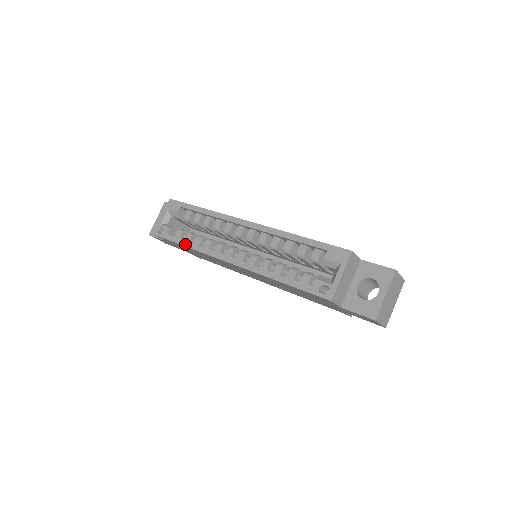
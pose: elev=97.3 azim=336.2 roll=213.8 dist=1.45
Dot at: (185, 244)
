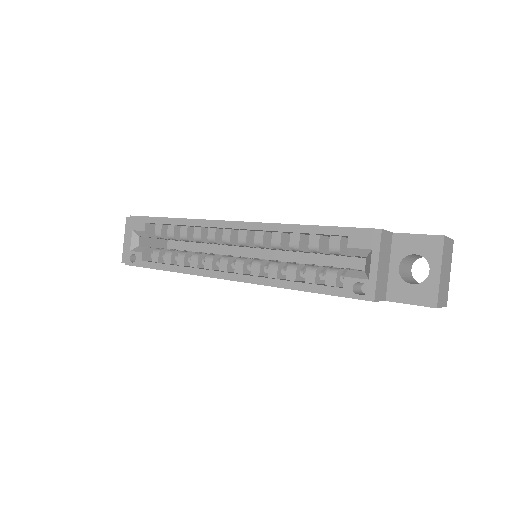
Dot at: (167, 268)
